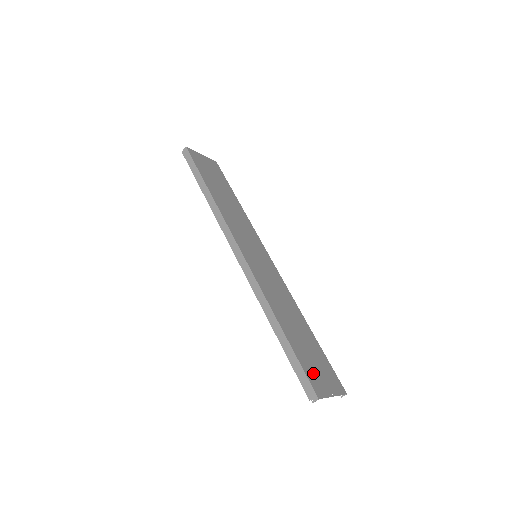
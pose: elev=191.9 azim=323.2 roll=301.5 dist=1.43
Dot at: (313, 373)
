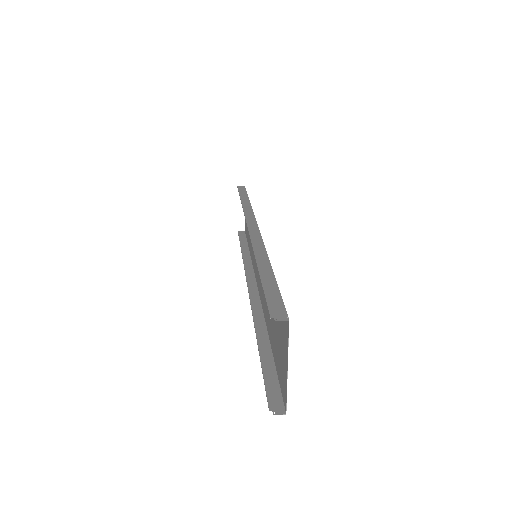
Dot at: (282, 321)
